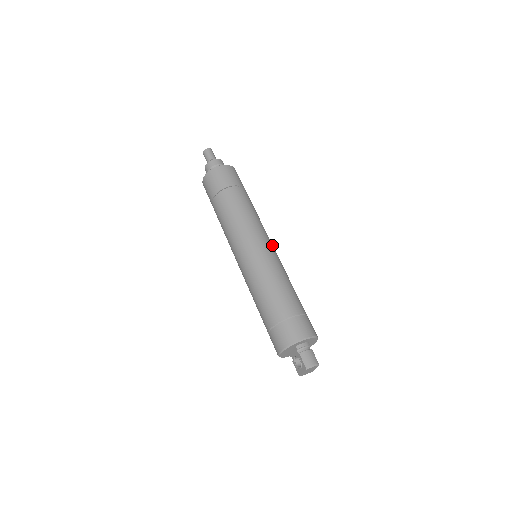
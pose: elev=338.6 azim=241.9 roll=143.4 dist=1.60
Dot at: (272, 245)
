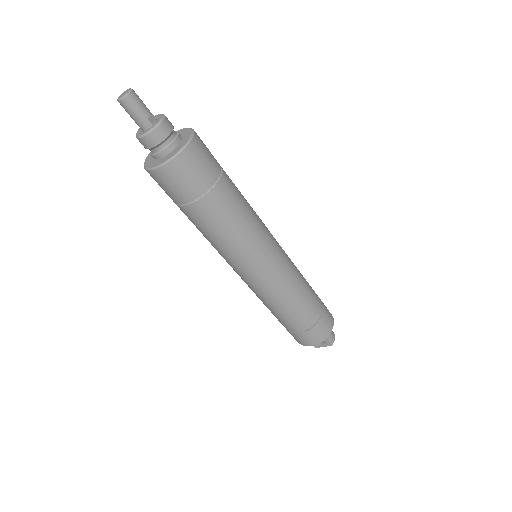
Dot at: occluded
